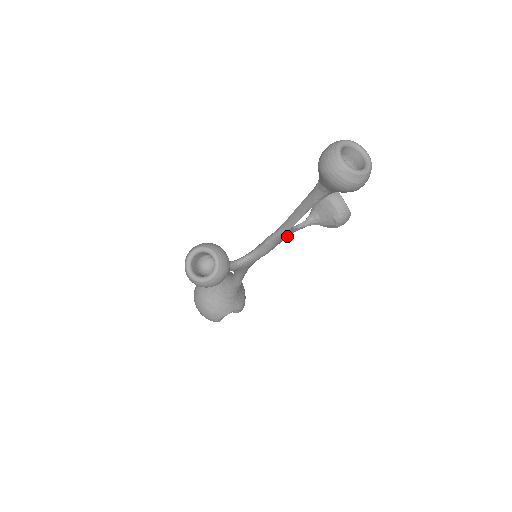
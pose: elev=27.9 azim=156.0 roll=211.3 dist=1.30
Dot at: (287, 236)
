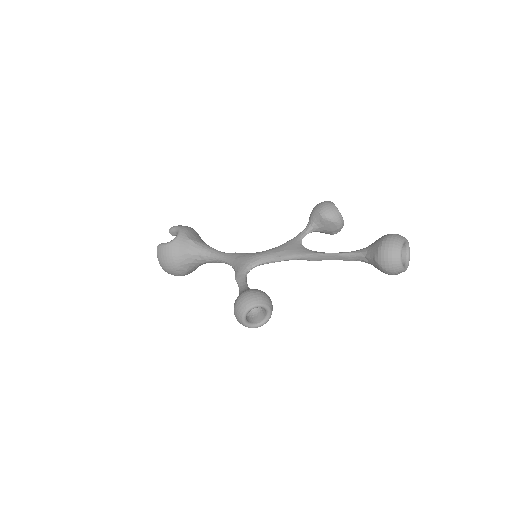
Dot at: occluded
